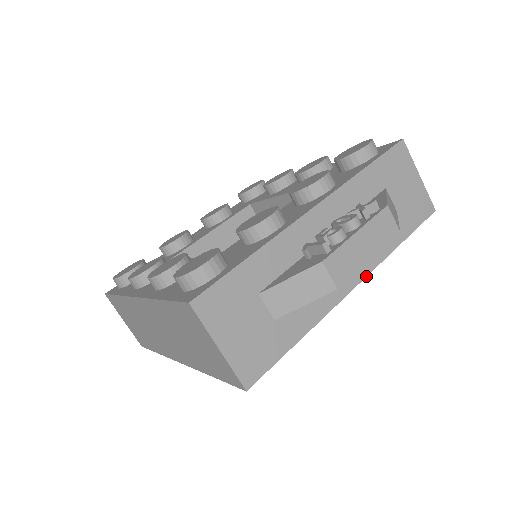
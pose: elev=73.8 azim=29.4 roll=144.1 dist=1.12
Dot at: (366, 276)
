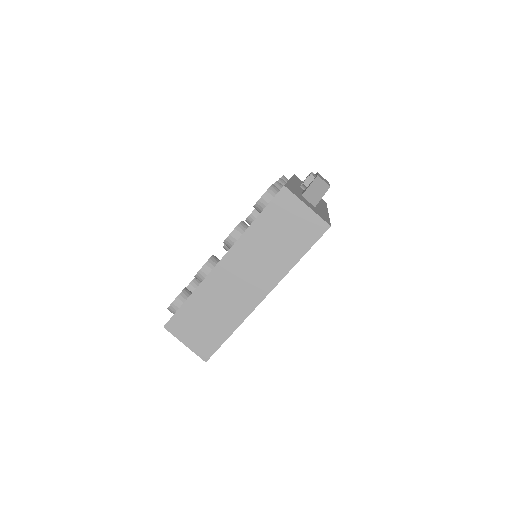
Dot at: occluded
